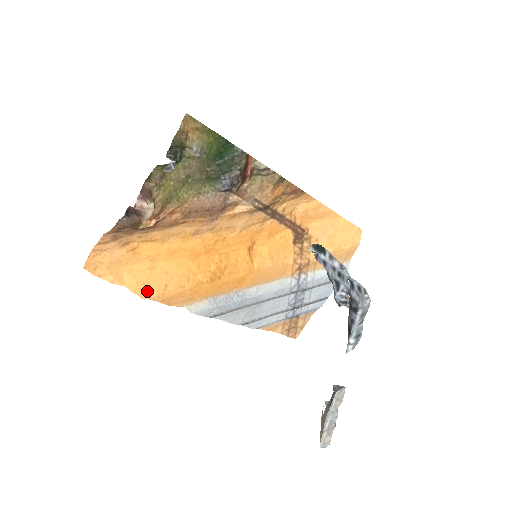
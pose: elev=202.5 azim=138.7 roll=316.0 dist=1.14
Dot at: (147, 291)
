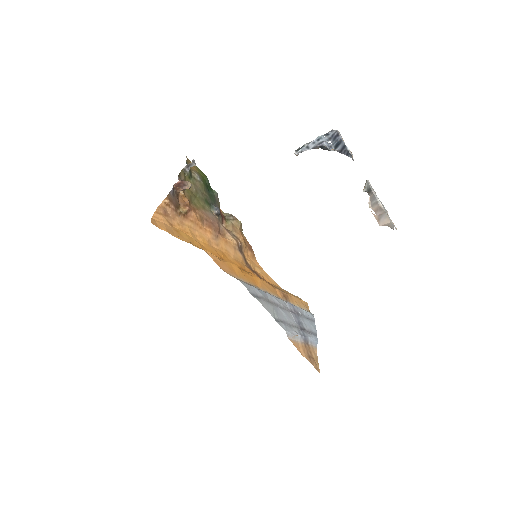
Dot at: occluded
